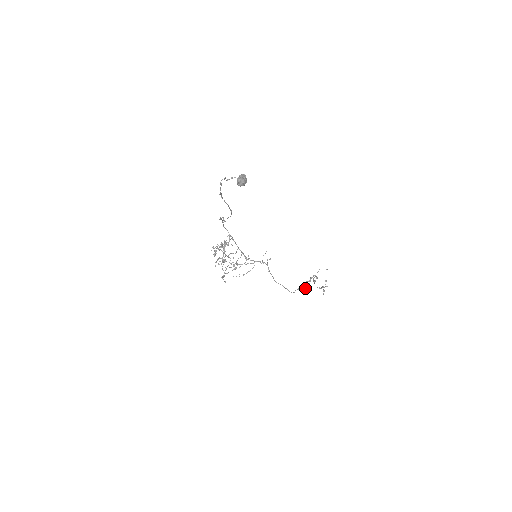
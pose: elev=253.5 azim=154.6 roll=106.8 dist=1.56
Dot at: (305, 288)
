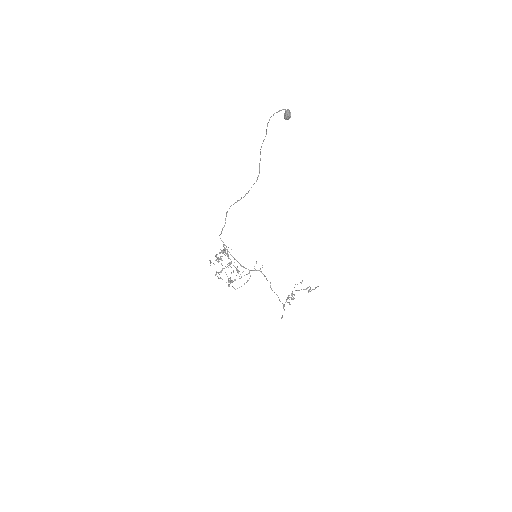
Dot at: (282, 316)
